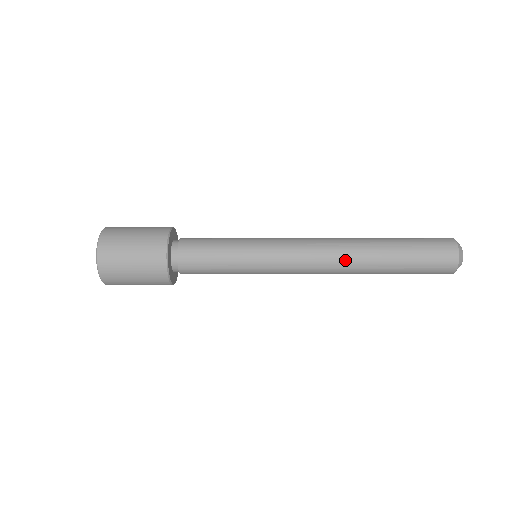
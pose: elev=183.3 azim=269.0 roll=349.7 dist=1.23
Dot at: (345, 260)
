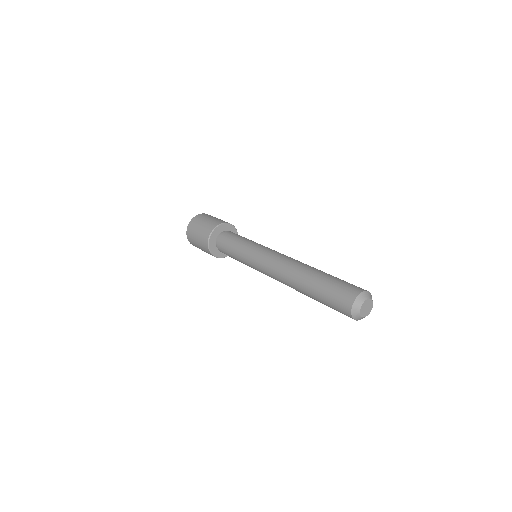
Dot at: (289, 286)
